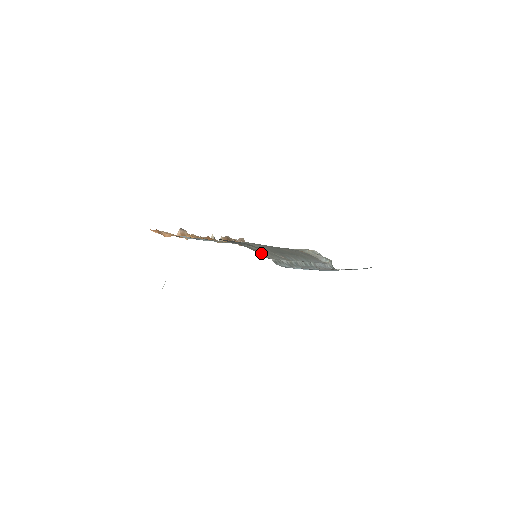
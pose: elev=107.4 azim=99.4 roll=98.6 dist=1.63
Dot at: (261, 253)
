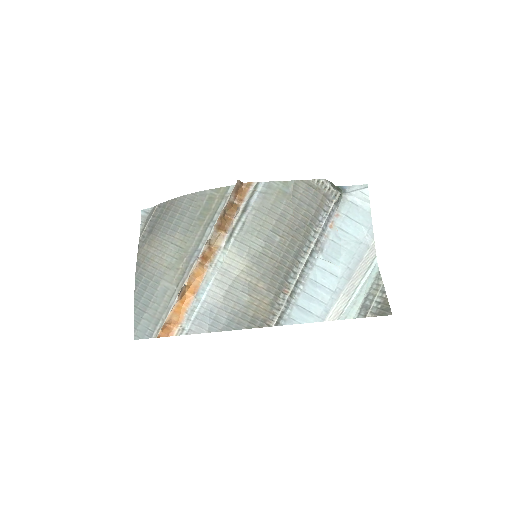
Dot at: (265, 322)
